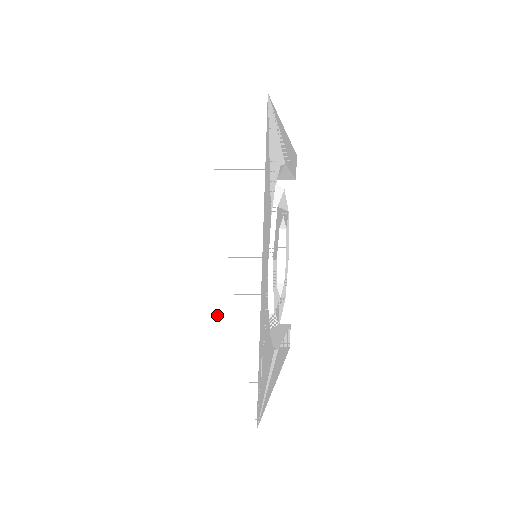
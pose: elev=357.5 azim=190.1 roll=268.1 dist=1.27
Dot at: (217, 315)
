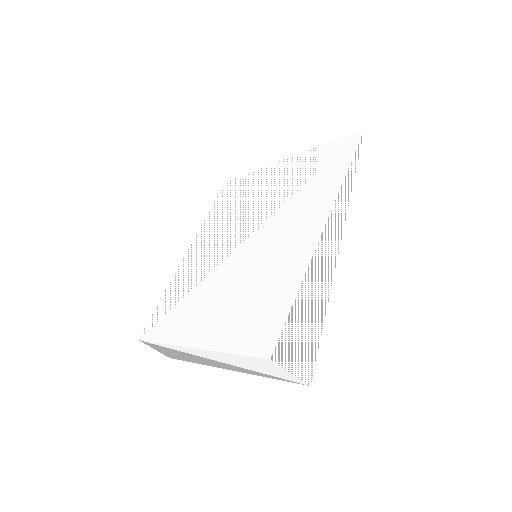
Dot at: (320, 277)
